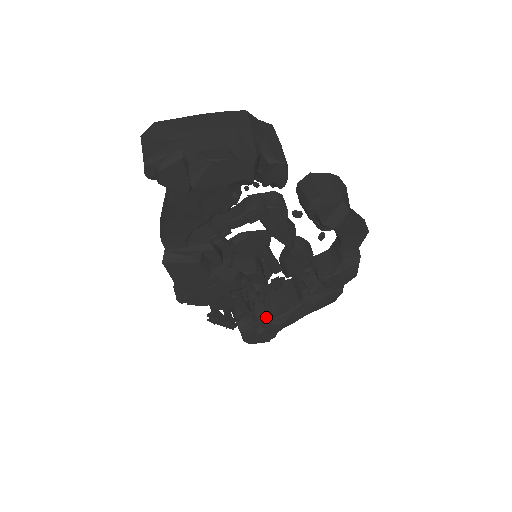
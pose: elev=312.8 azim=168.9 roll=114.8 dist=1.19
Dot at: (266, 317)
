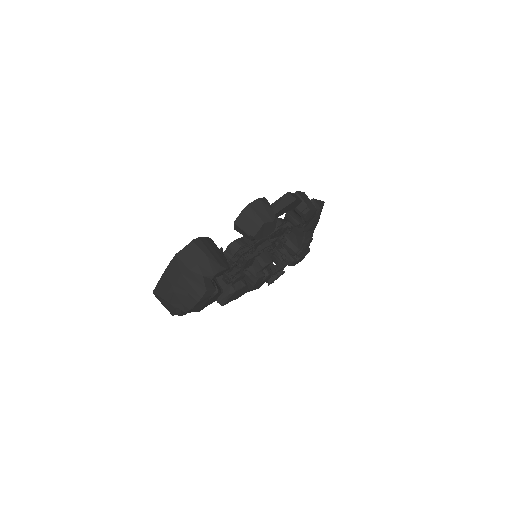
Dot at: (295, 252)
